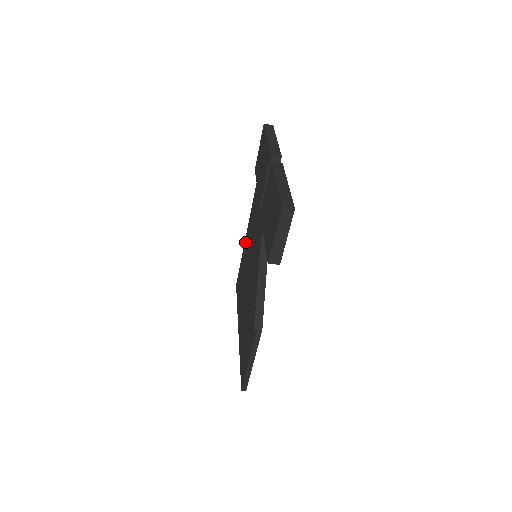
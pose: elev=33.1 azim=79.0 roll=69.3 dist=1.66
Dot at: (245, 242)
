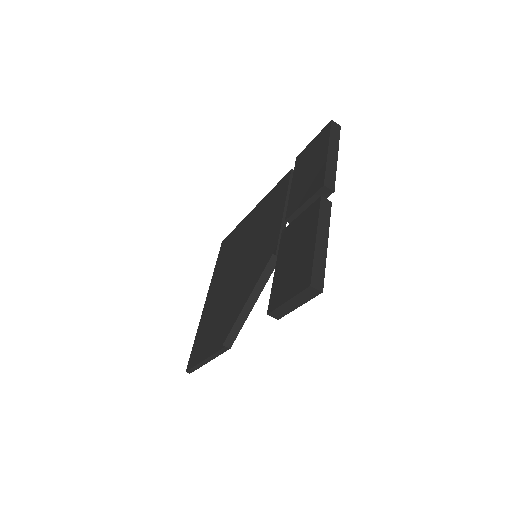
Dot at: (250, 215)
